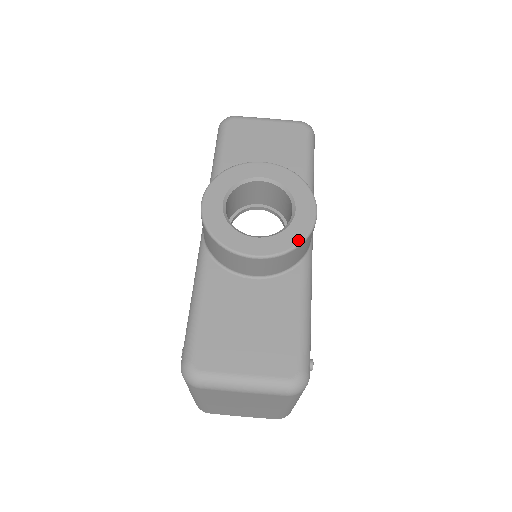
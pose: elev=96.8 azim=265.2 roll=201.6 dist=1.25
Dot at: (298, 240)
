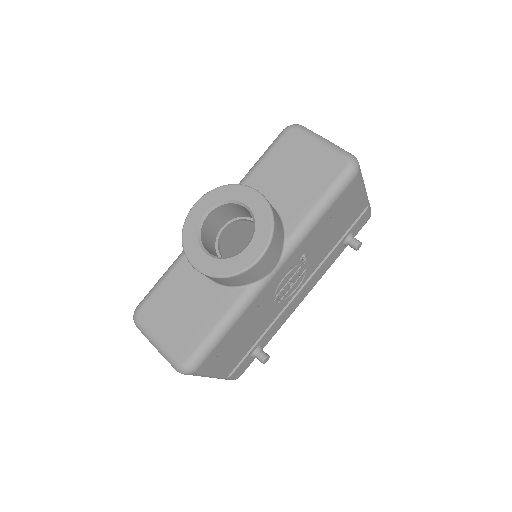
Dot at: (229, 273)
